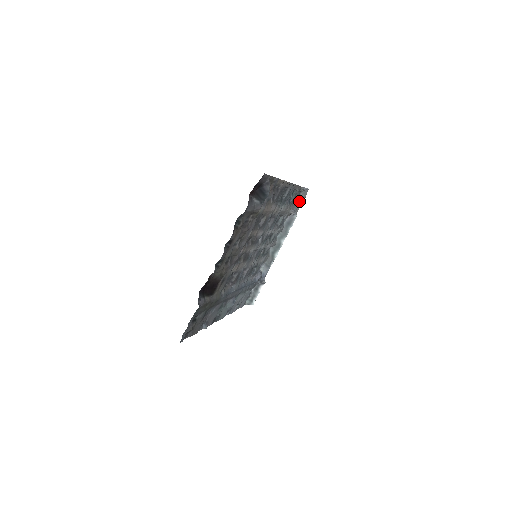
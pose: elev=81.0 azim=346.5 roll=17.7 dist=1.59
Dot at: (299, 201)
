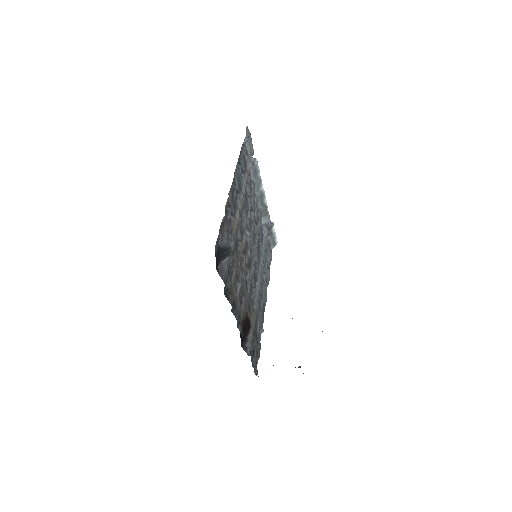
Dot at: (248, 148)
